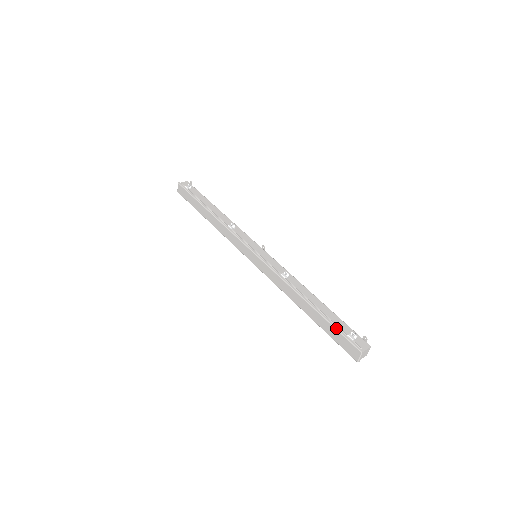
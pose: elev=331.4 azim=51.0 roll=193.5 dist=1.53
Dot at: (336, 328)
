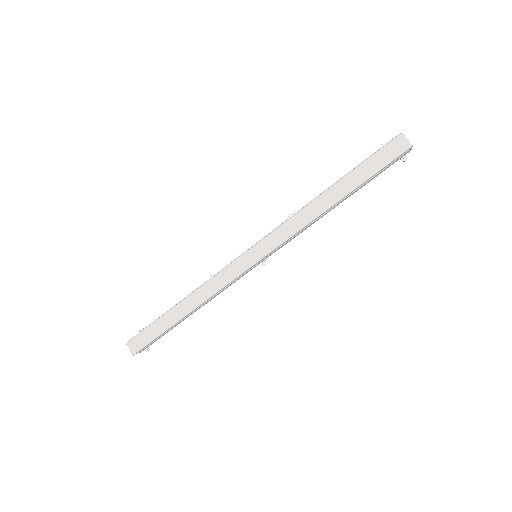
Dot at: (367, 158)
